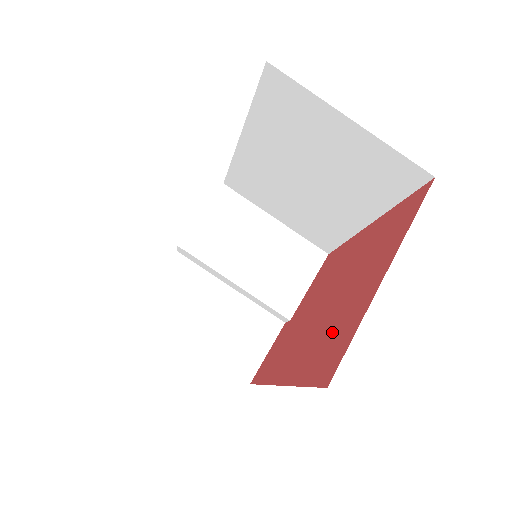
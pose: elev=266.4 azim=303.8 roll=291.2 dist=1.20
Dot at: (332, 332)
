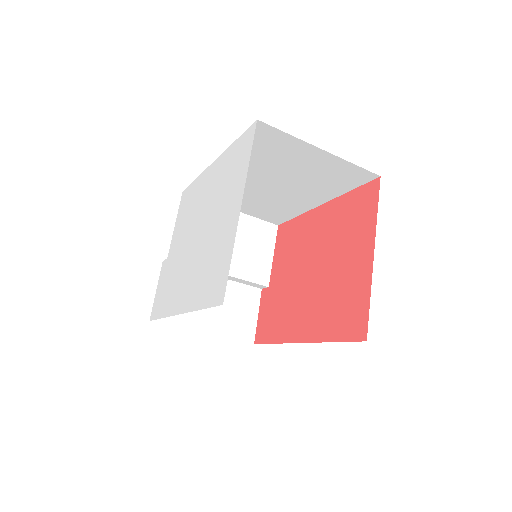
Dot at: (341, 300)
